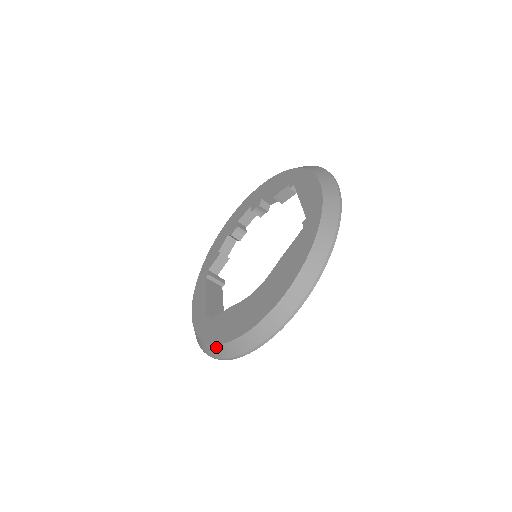
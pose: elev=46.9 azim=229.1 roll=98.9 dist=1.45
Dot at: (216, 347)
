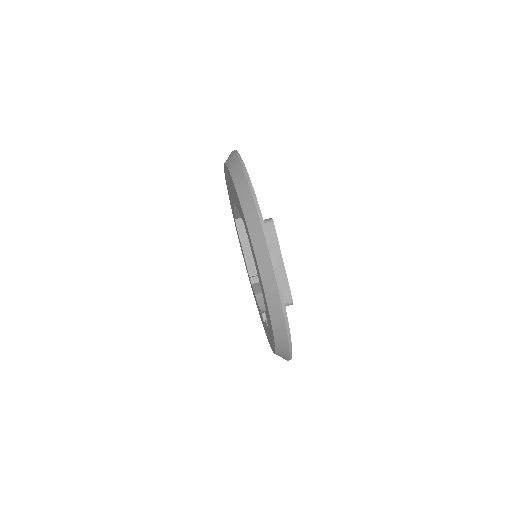
Dot at: (234, 178)
